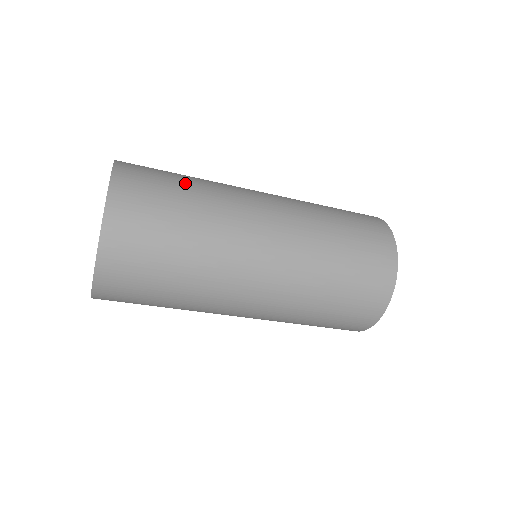
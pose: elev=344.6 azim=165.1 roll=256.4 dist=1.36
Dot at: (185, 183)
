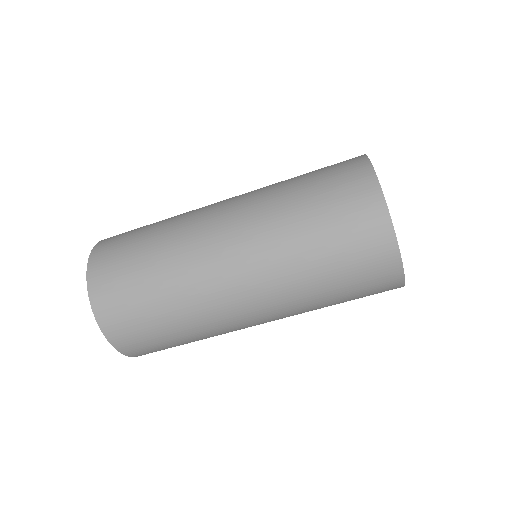
Dot at: occluded
